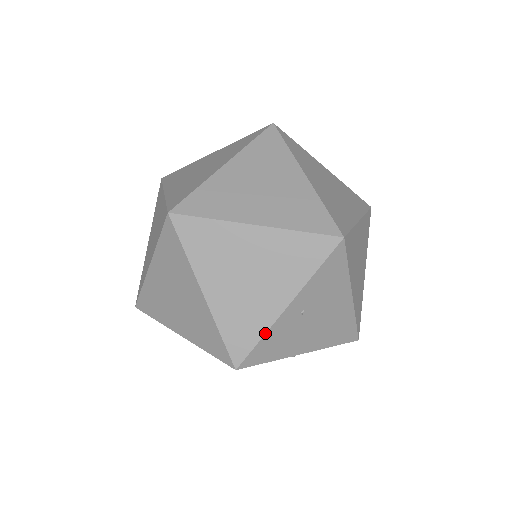
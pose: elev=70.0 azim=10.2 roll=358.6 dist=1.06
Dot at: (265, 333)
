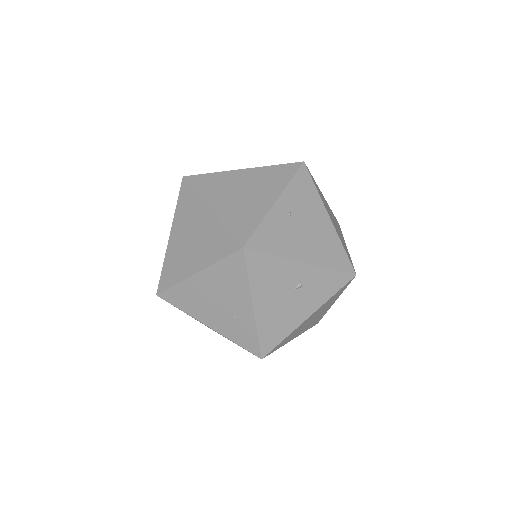
Dot at: (262, 220)
